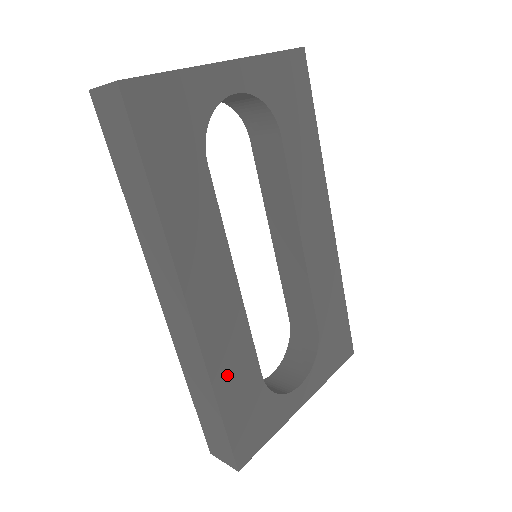
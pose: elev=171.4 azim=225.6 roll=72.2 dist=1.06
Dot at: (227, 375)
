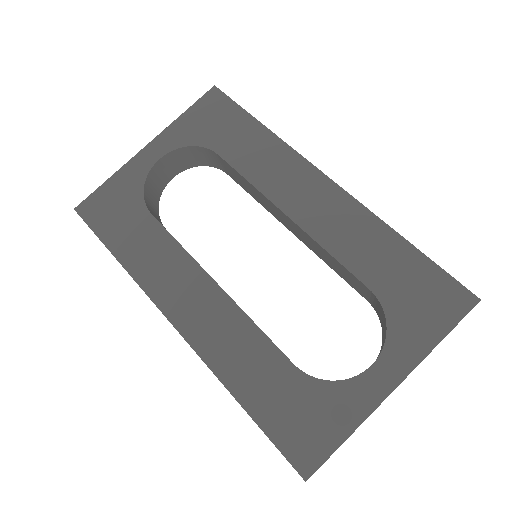
Dot at: (240, 372)
